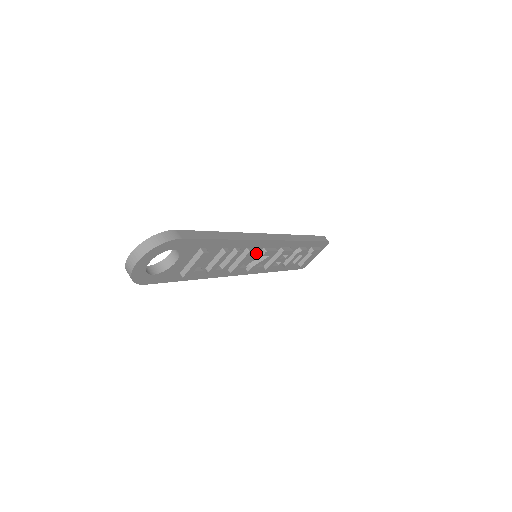
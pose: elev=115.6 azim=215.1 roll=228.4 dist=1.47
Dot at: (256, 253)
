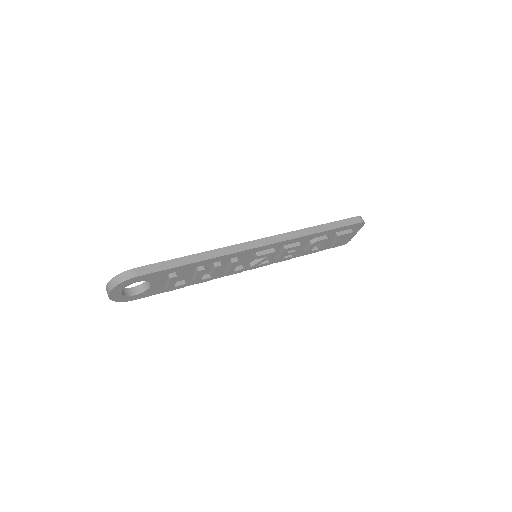
Dot at: (250, 257)
